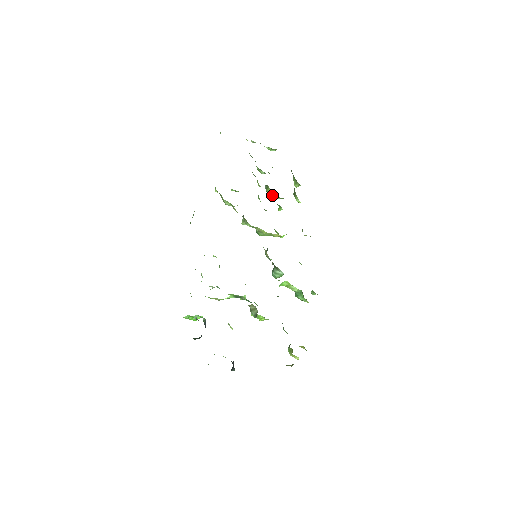
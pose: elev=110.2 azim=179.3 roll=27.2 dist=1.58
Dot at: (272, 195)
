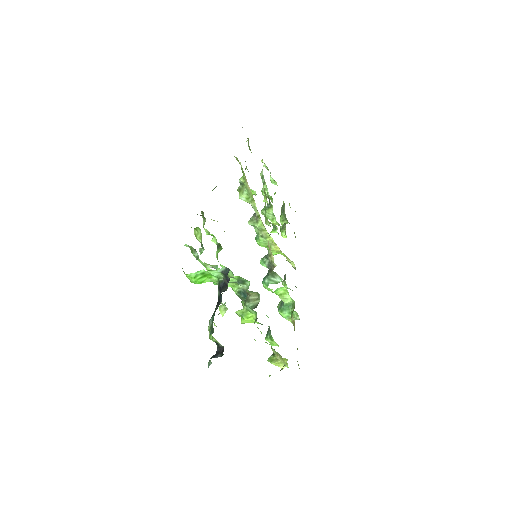
Dot at: (268, 217)
